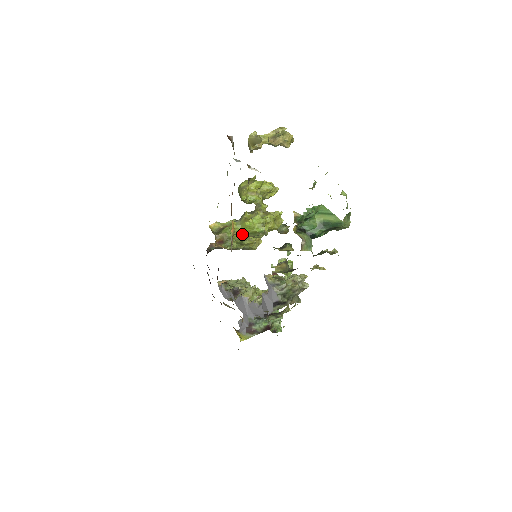
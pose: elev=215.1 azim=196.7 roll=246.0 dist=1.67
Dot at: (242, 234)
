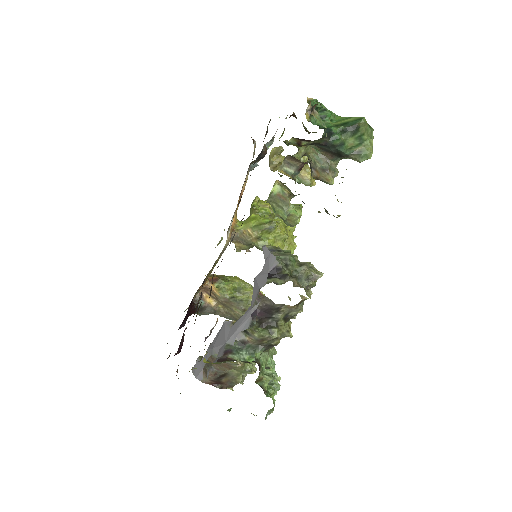
Dot at: (244, 232)
